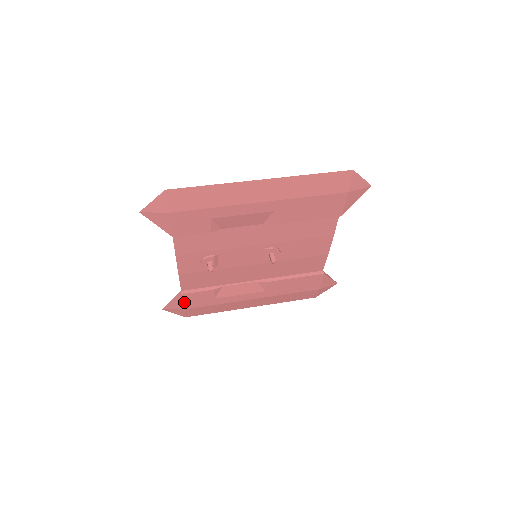
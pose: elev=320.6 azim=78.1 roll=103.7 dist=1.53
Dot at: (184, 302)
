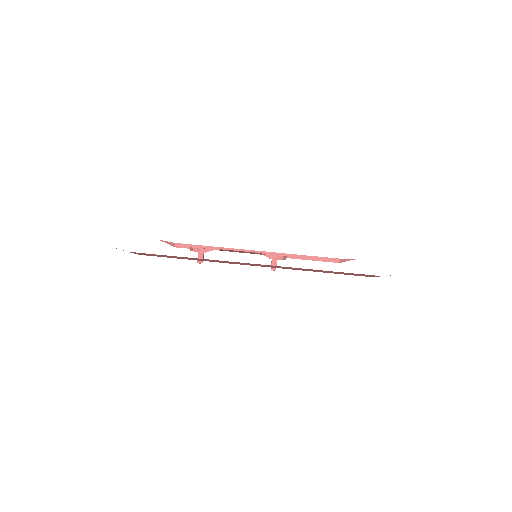
Dot at: occluded
